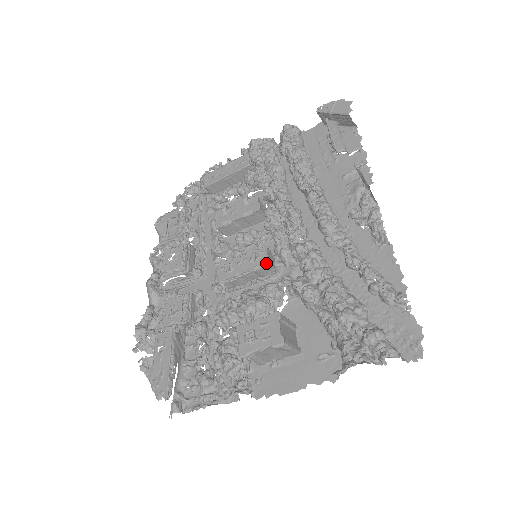
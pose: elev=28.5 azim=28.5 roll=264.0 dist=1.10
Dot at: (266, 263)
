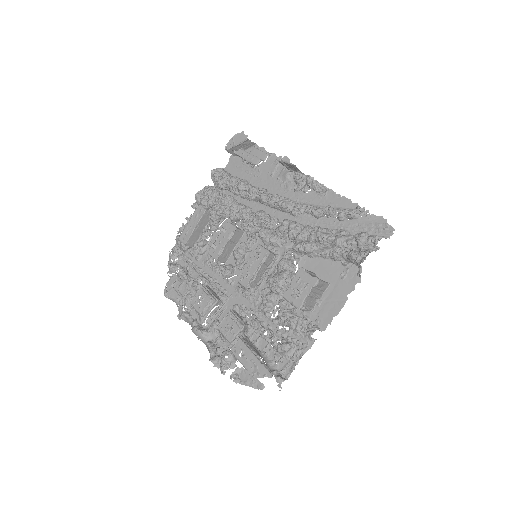
Dot at: (267, 253)
